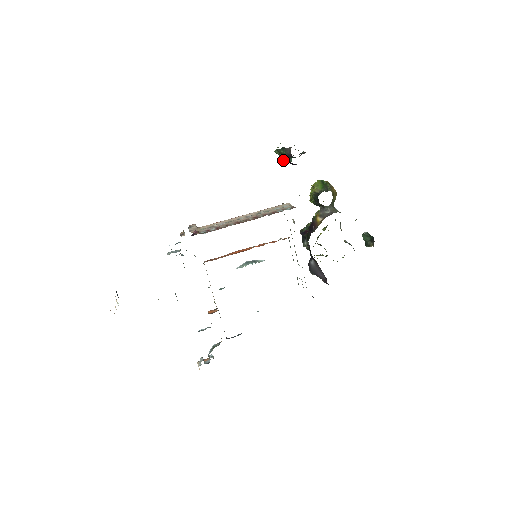
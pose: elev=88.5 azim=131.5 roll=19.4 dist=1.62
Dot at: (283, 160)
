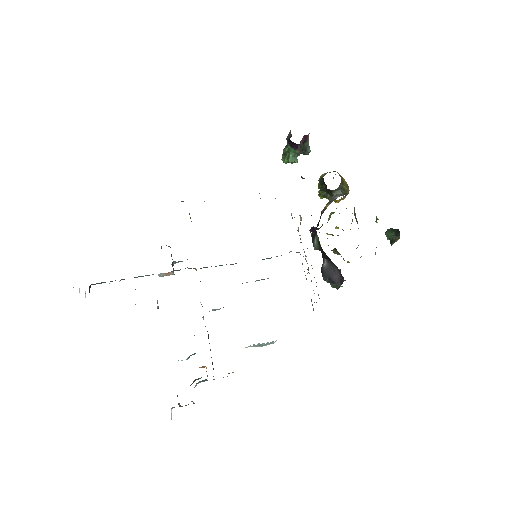
Dot at: (288, 159)
